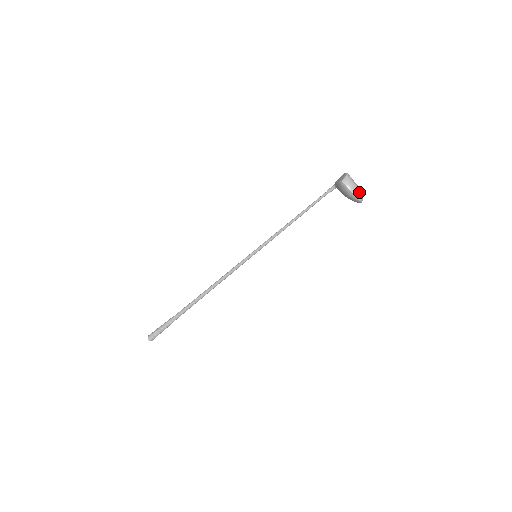
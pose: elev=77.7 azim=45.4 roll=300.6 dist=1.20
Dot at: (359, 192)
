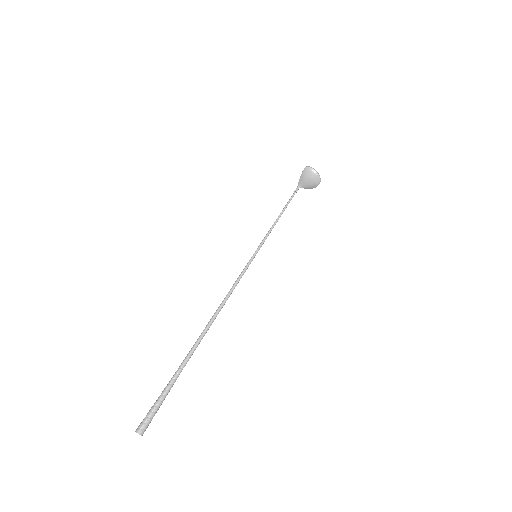
Dot at: (317, 172)
